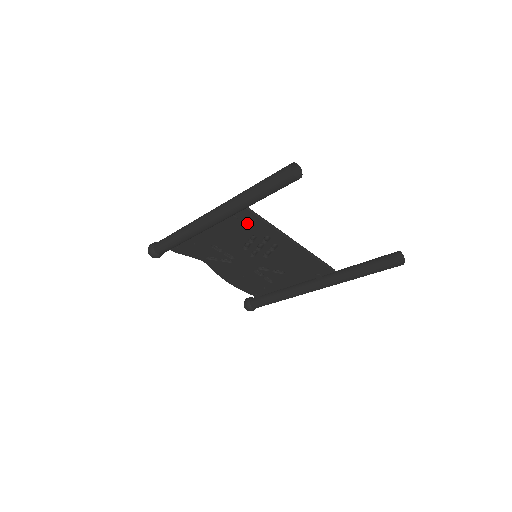
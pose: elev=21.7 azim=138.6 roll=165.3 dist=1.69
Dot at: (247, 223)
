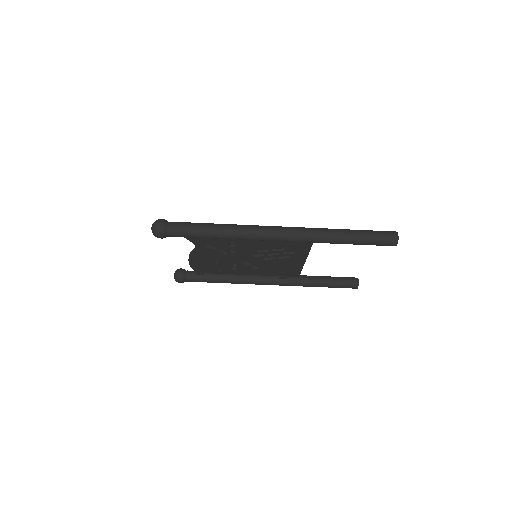
Dot at: (296, 243)
